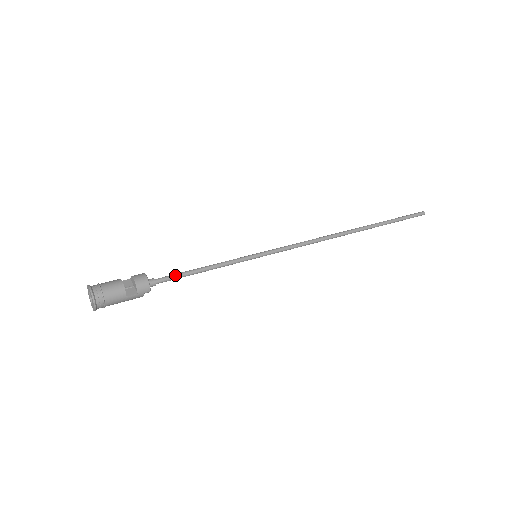
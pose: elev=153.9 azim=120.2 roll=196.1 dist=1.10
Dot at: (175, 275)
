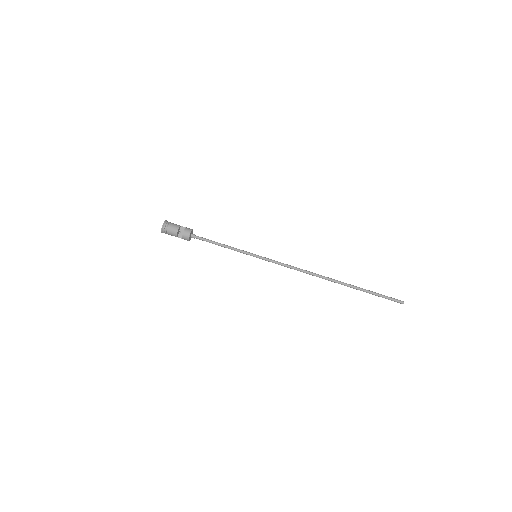
Dot at: (206, 240)
